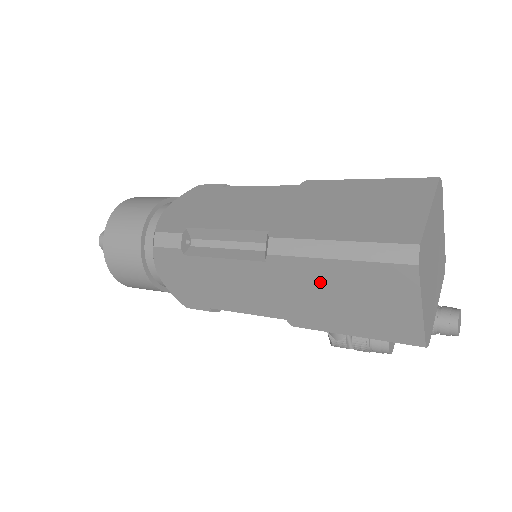
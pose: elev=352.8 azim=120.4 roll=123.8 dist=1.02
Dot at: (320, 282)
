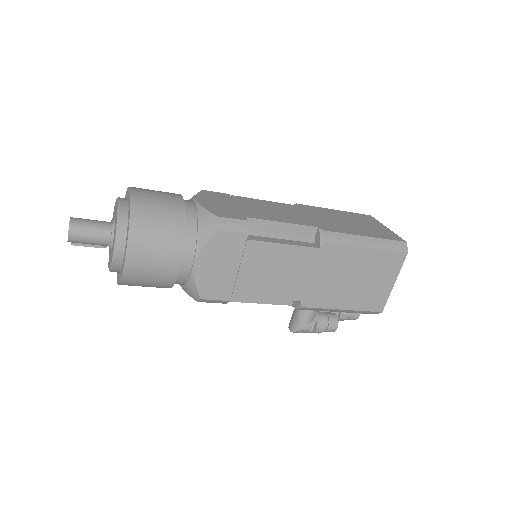
Dot at: (348, 265)
